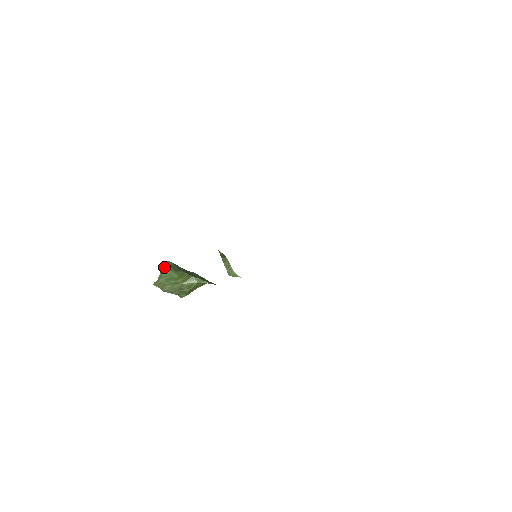
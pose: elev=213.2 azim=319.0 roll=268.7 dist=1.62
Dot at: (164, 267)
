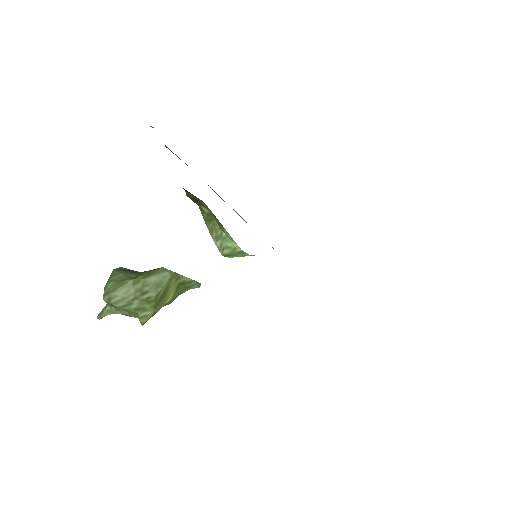
Dot at: (114, 272)
